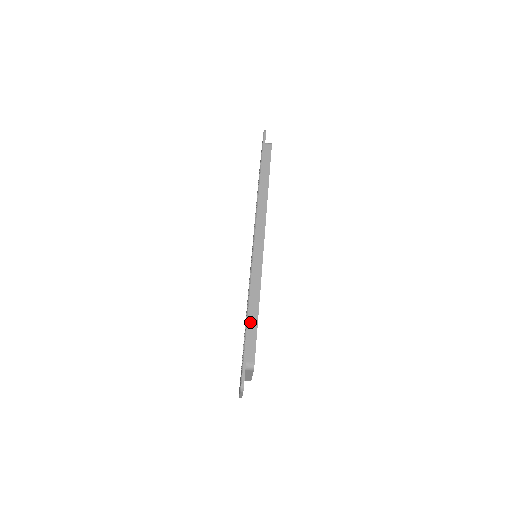
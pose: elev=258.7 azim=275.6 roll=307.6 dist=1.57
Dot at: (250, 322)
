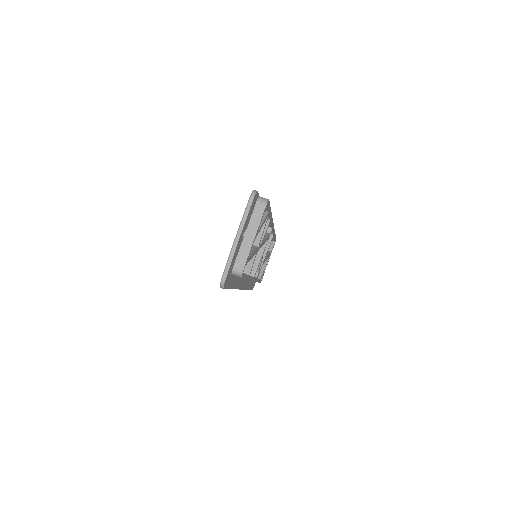
Dot at: occluded
